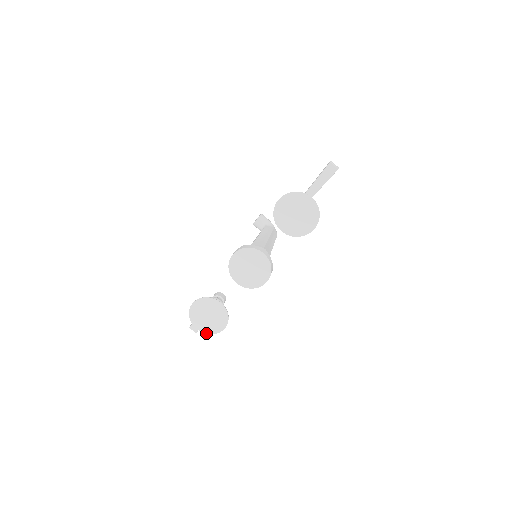
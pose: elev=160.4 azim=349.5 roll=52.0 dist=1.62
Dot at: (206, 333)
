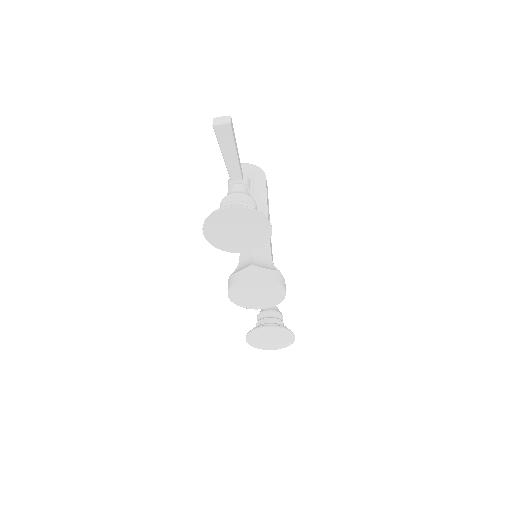
Dot at: (284, 347)
